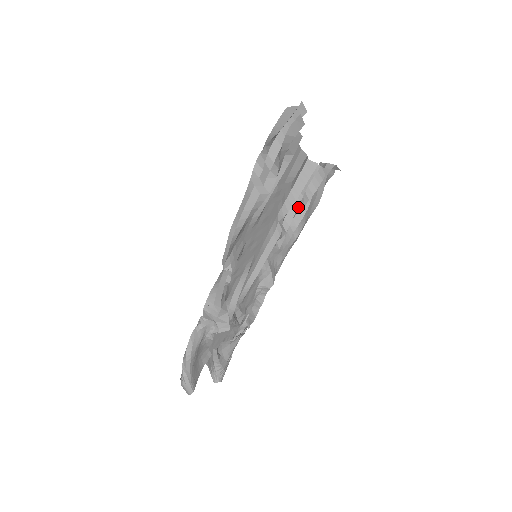
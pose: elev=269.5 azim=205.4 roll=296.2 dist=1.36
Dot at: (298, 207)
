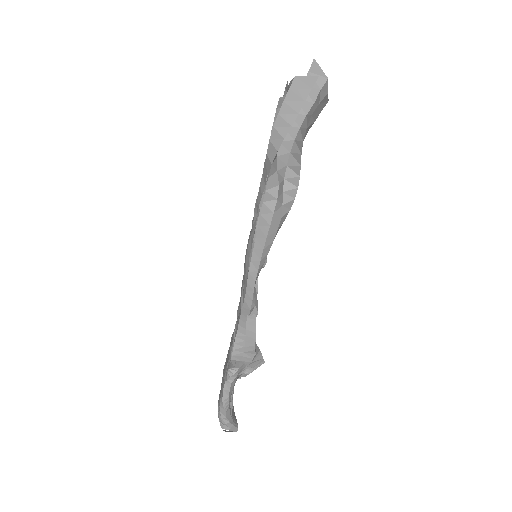
Dot at: occluded
